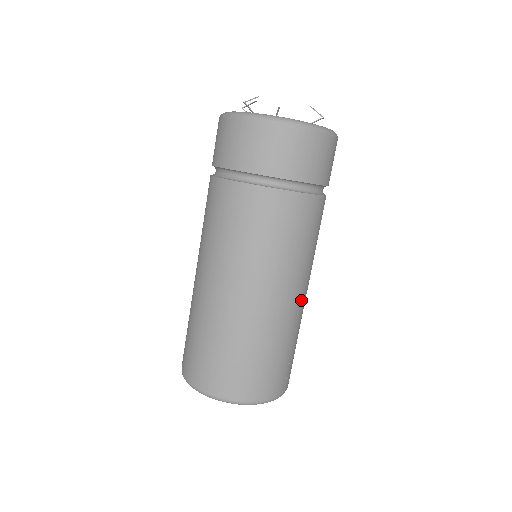
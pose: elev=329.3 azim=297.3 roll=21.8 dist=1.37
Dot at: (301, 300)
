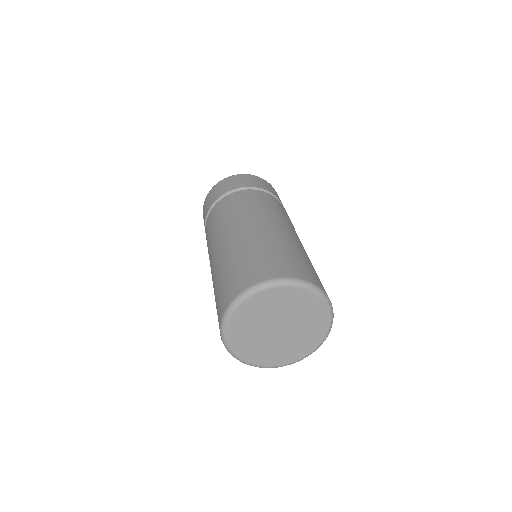
Dot at: occluded
